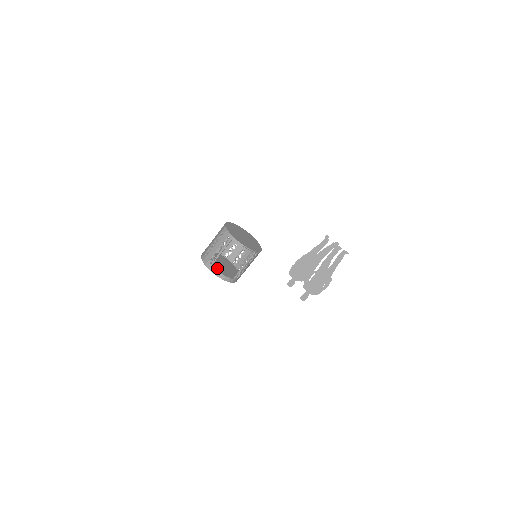
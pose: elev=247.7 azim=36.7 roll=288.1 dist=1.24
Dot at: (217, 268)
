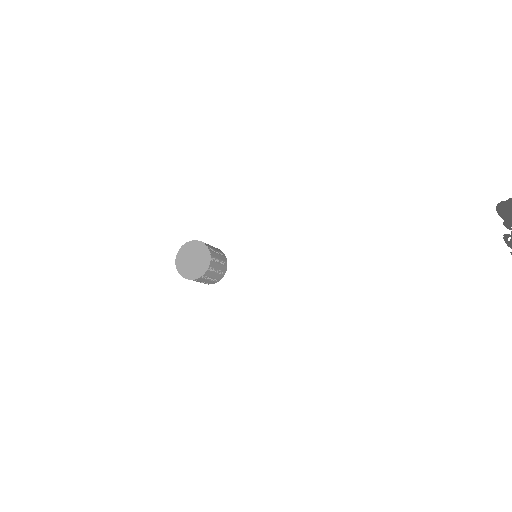
Dot at: occluded
